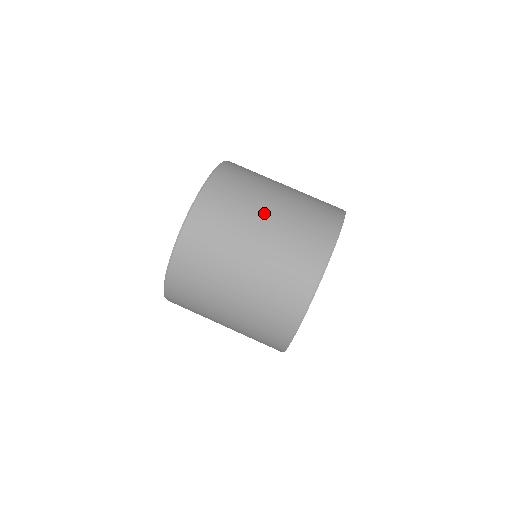
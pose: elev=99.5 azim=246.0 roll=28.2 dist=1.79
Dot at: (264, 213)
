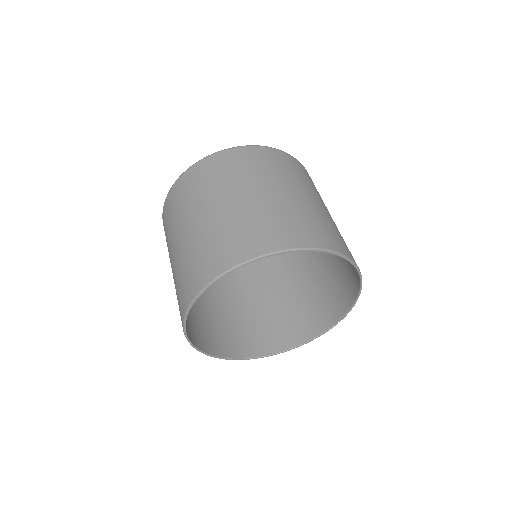
Dot at: (294, 190)
